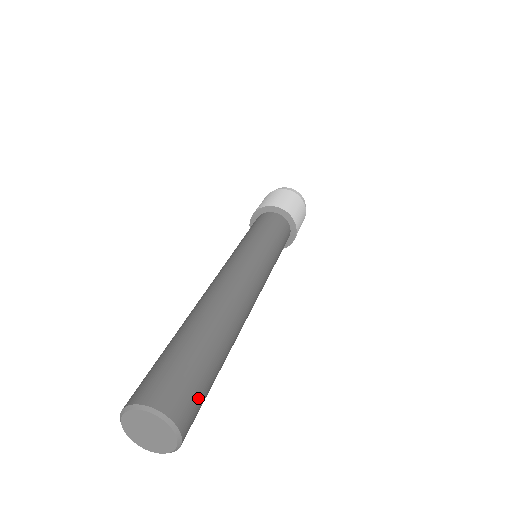
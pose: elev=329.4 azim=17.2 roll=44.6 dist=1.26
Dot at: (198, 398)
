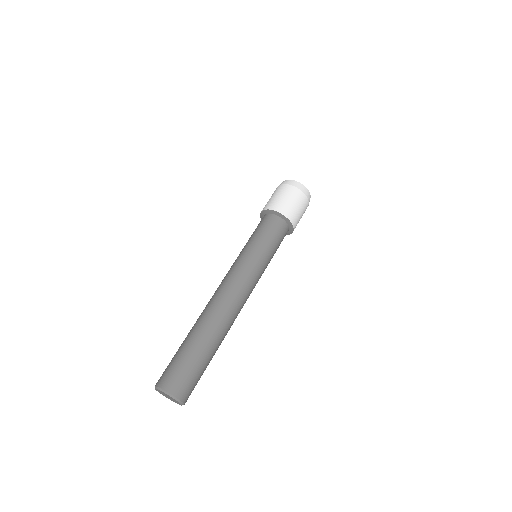
Dot at: occluded
